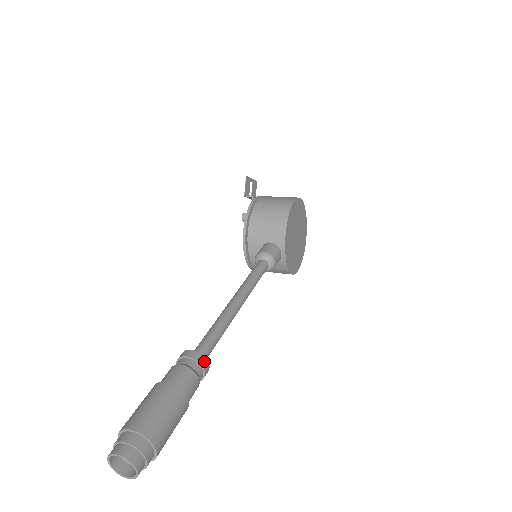
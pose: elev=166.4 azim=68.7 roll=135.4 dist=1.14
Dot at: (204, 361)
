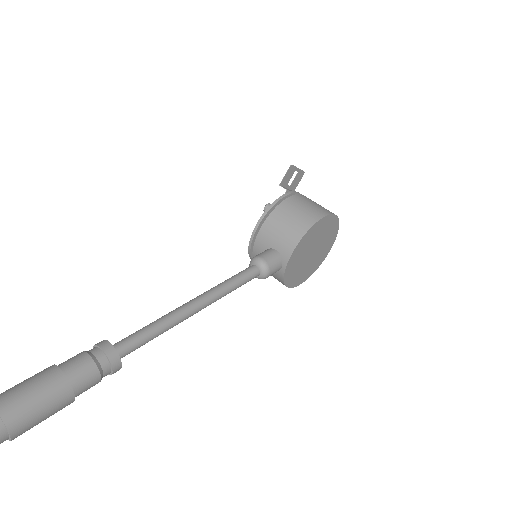
Dot at: (116, 361)
